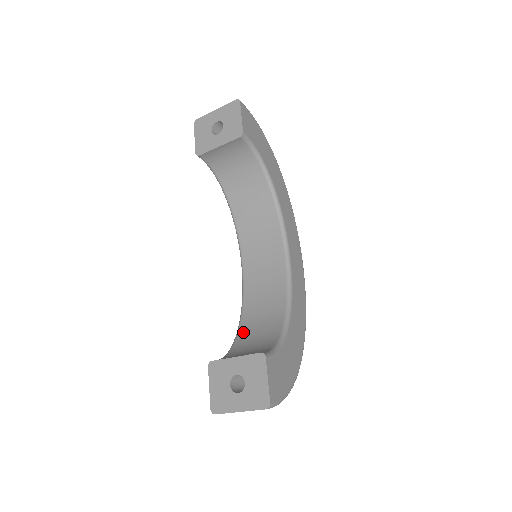
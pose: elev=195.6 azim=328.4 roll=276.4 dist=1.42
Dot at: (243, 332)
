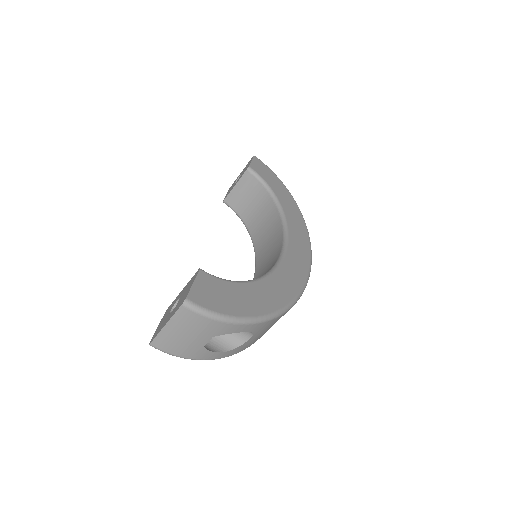
Dot at: occluded
